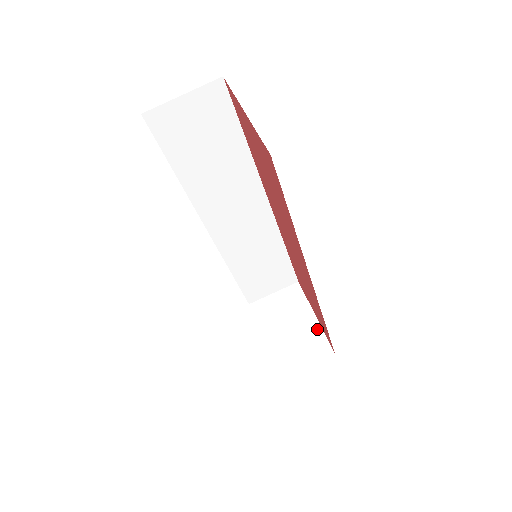
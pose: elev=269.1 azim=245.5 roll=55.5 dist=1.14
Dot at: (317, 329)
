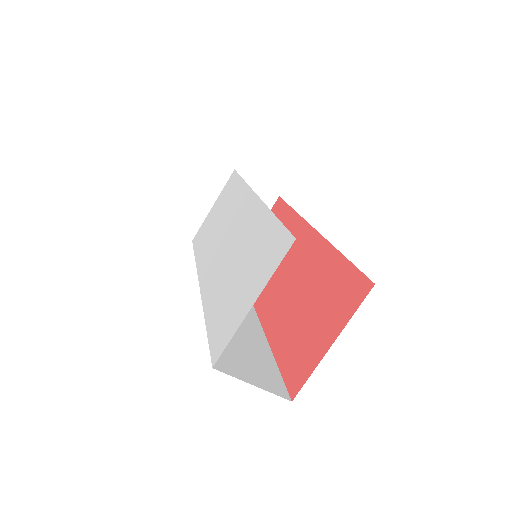
Dot at: occluded
